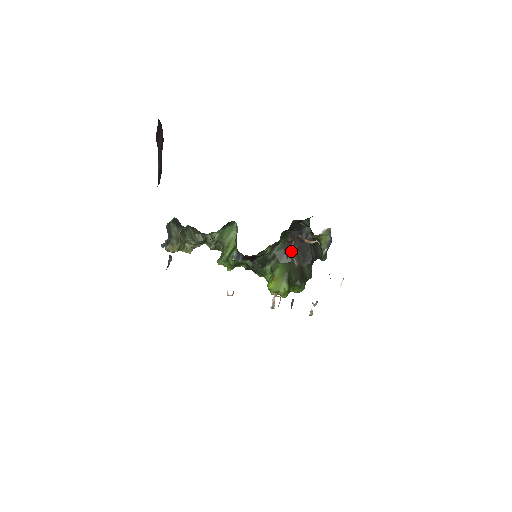
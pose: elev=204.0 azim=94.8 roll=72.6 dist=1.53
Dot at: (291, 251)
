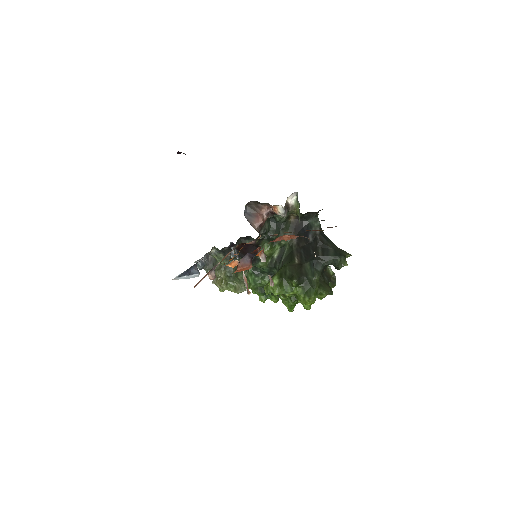
Dot at: (295, 252)
